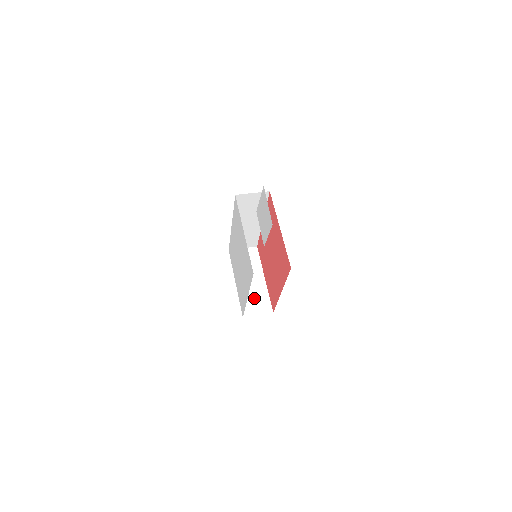
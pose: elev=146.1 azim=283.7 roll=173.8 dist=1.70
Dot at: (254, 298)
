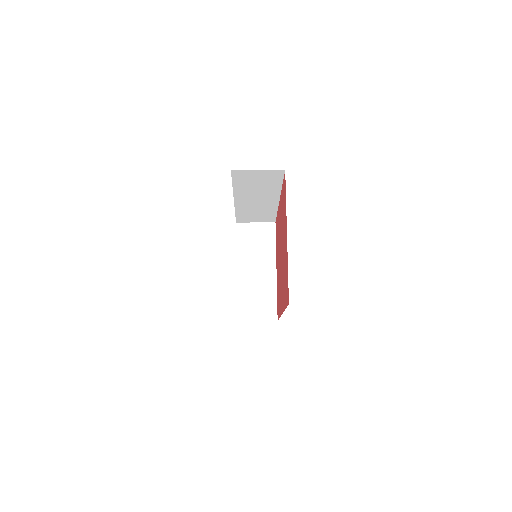
Dot at: (256, 296)
